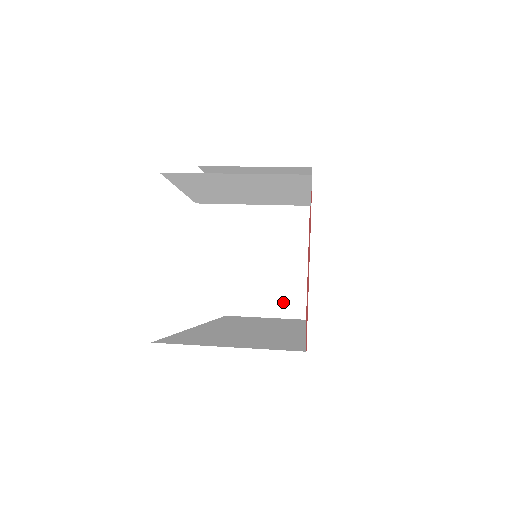
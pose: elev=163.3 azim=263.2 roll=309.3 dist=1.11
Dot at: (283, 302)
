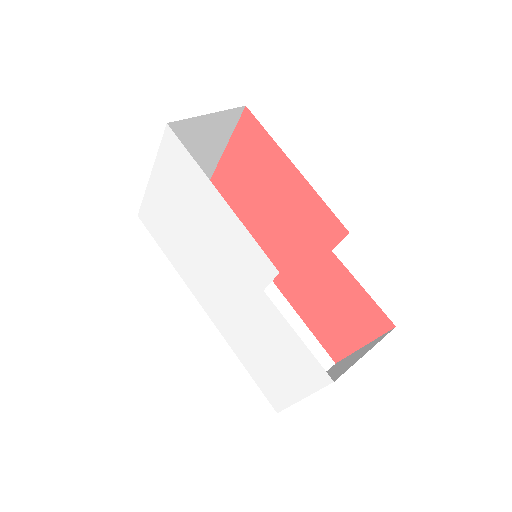
Dot at: occluded
